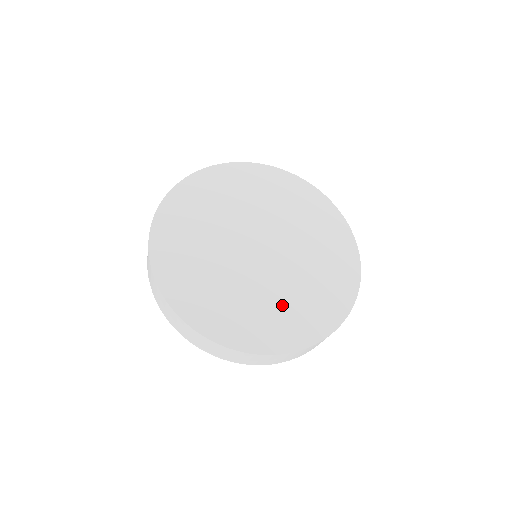
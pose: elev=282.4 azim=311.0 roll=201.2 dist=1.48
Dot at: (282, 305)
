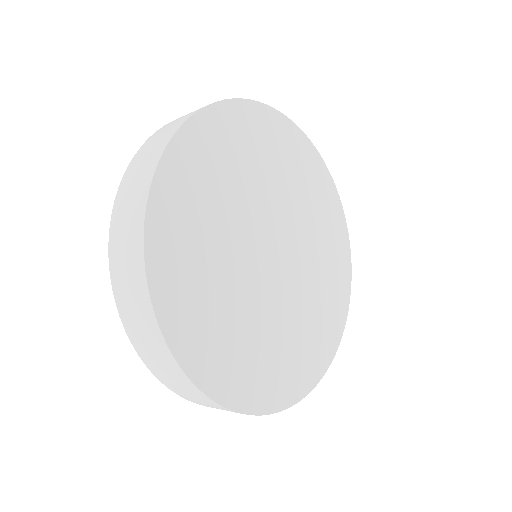
Dot at: (271, 345)
